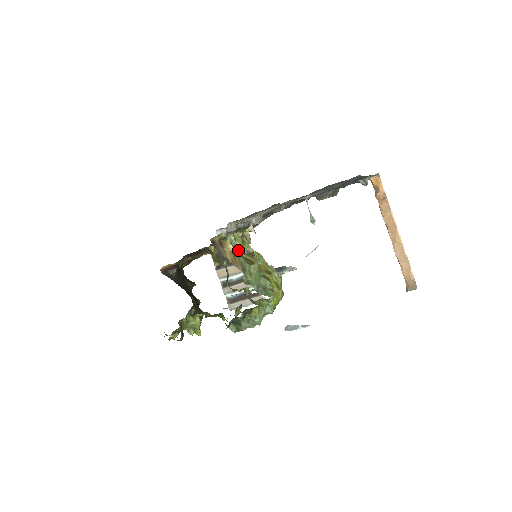
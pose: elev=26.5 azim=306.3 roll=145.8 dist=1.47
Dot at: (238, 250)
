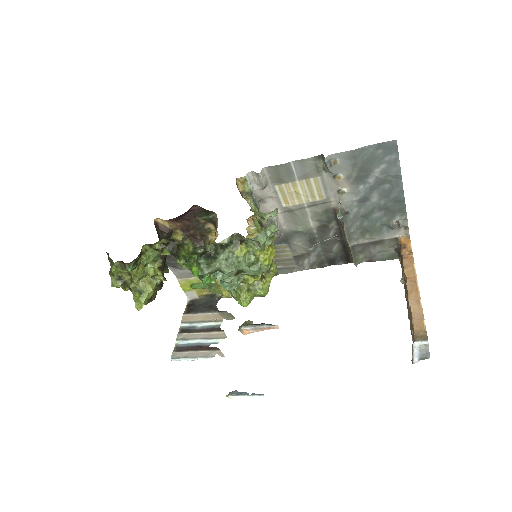
Dot at: occluded
